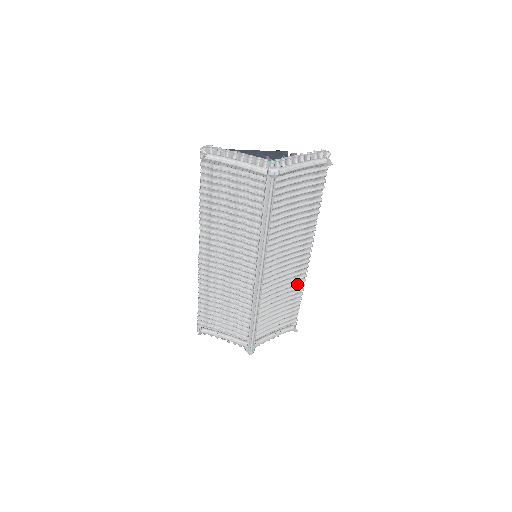
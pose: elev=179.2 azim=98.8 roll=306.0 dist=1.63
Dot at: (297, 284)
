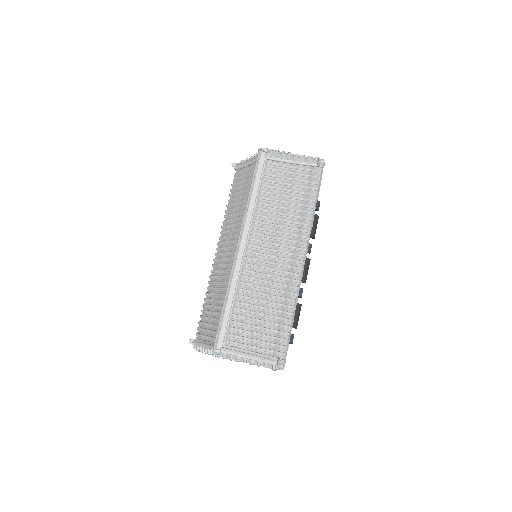
Dot at: (288, 296)
